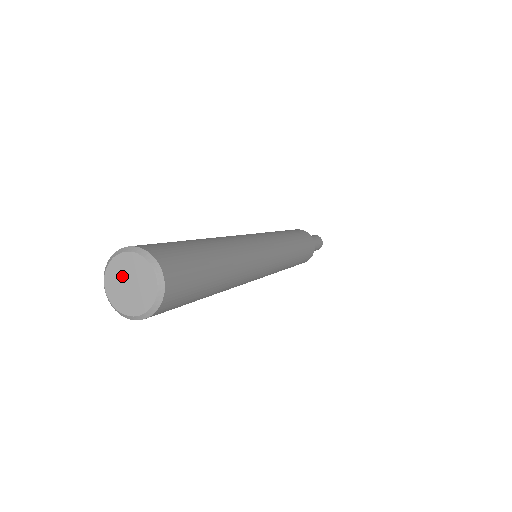
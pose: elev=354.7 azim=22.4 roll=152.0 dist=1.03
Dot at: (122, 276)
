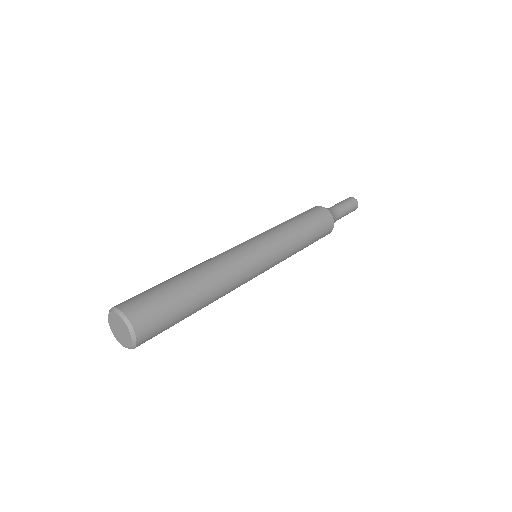
Dot at: (118, 324)
